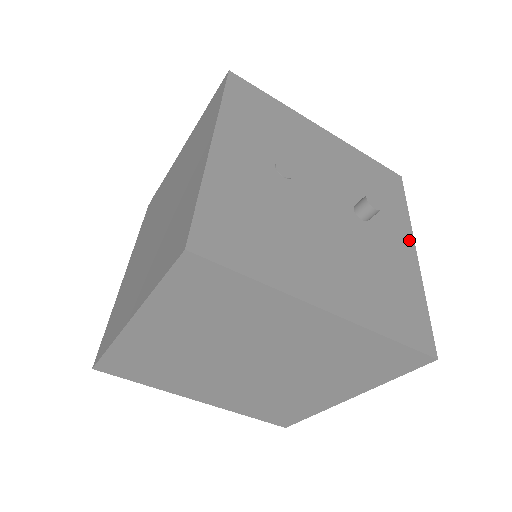
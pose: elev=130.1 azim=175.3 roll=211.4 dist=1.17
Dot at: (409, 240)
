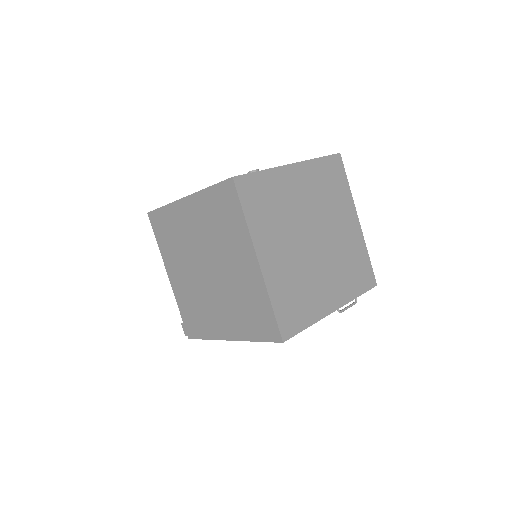
Dot at: occluded
